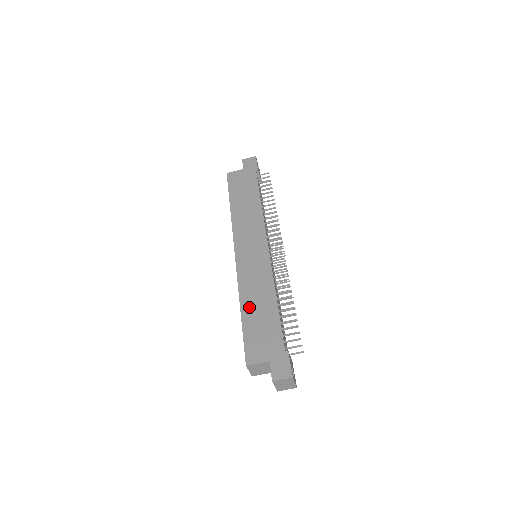
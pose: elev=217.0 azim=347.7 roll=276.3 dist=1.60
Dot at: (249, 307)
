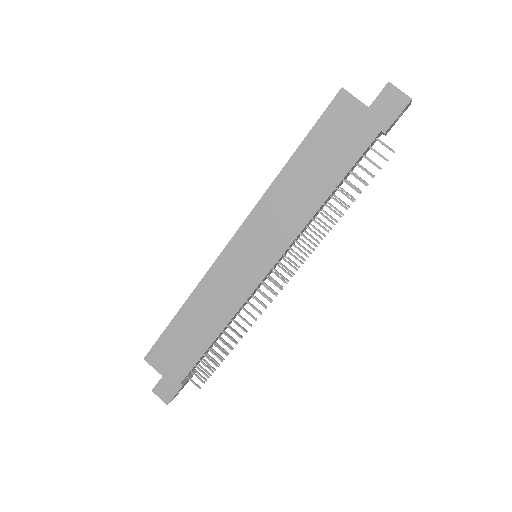
Dot at: (188, 316)
